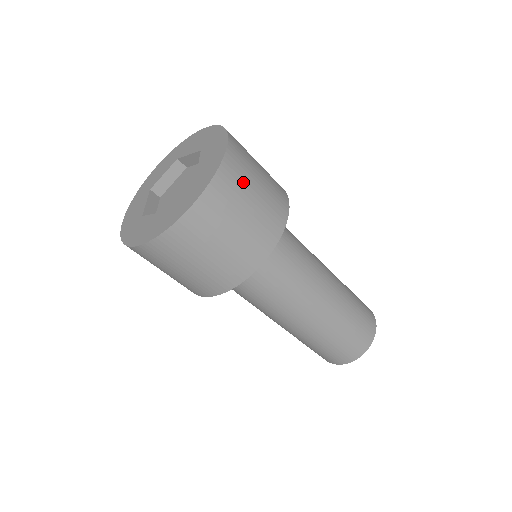
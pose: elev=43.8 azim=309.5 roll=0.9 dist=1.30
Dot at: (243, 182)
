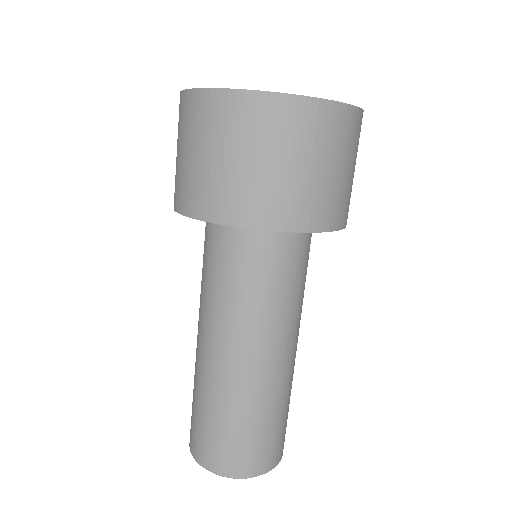
Dot at: occluded
